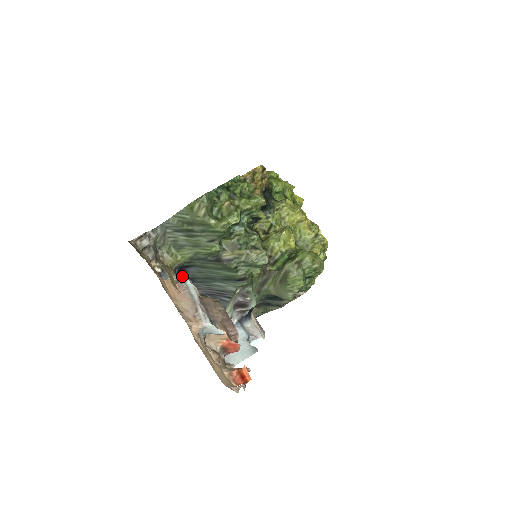
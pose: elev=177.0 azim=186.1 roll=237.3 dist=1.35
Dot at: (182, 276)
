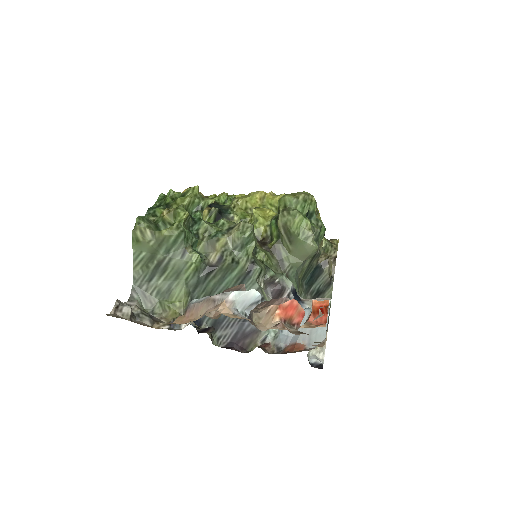
Dot at: occluded
